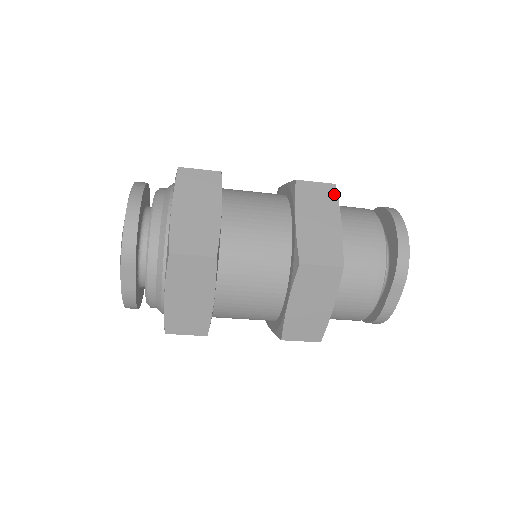
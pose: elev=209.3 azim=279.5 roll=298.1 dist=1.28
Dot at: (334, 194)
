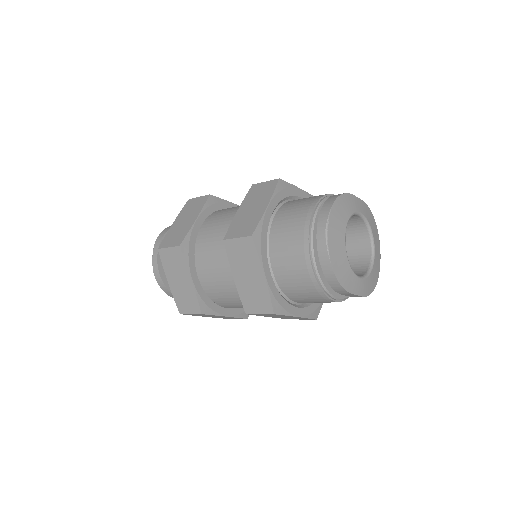
Dot at: (253, 247)
